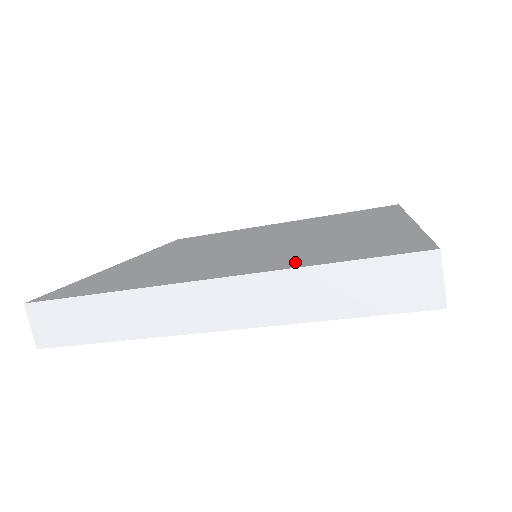
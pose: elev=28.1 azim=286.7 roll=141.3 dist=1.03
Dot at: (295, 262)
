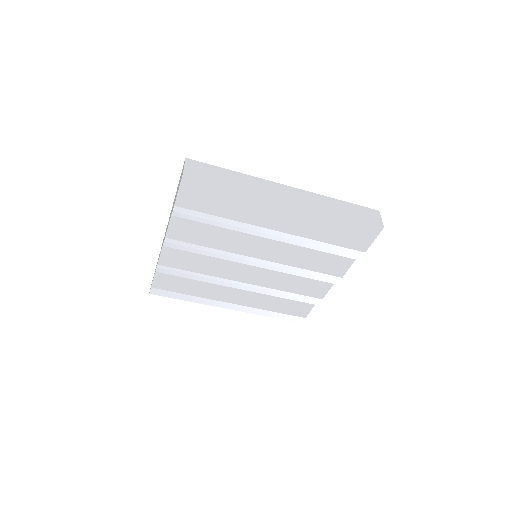
Dot at: occluded
